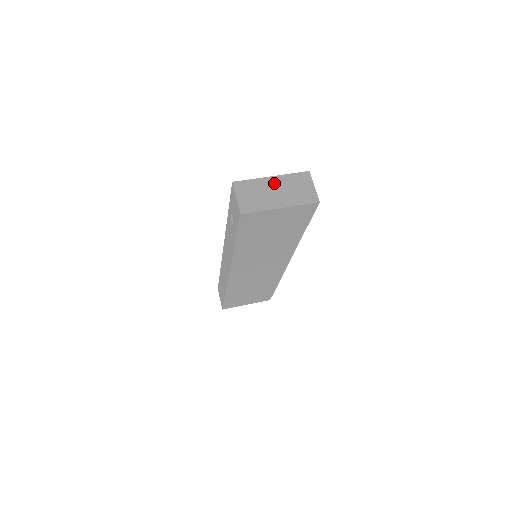
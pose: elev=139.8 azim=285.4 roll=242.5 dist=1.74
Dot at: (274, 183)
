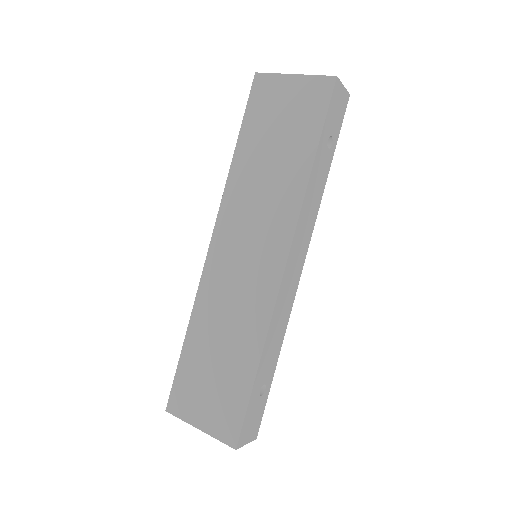
Dot at: occluded
